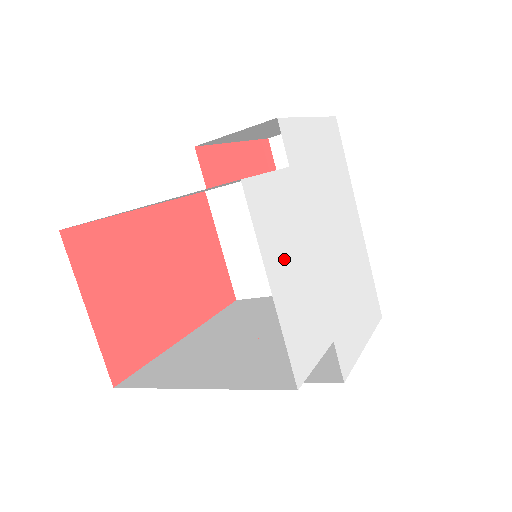
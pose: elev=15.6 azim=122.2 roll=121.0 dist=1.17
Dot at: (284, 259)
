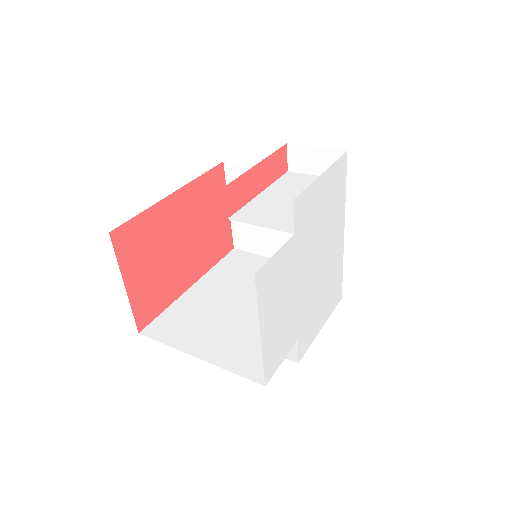
Dot at: (274, 308)
